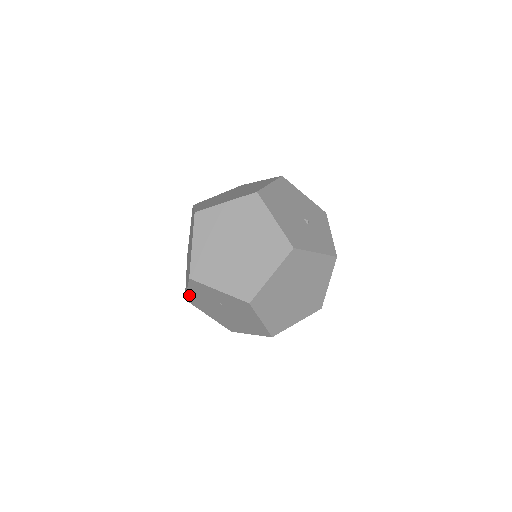
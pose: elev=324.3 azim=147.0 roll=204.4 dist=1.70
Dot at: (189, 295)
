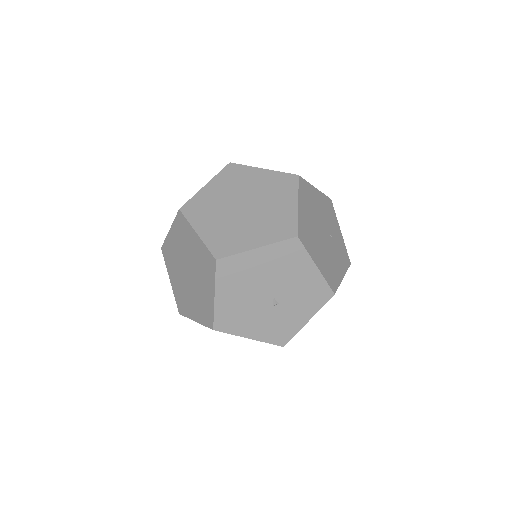
Dot at: occluded
